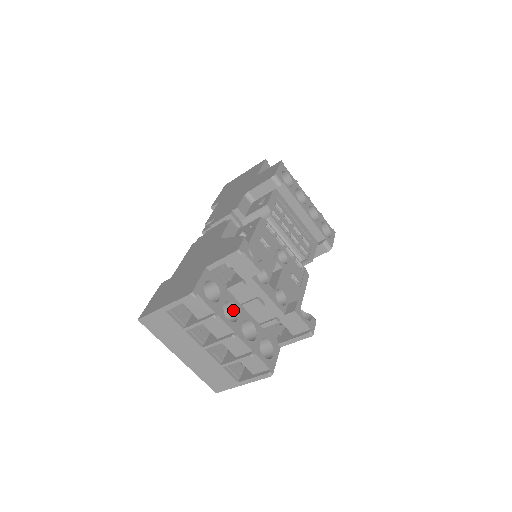
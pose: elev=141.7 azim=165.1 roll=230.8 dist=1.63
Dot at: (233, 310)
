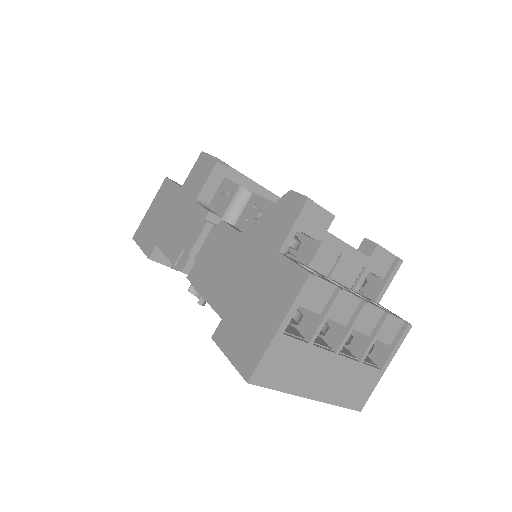
Dot at: occluded
